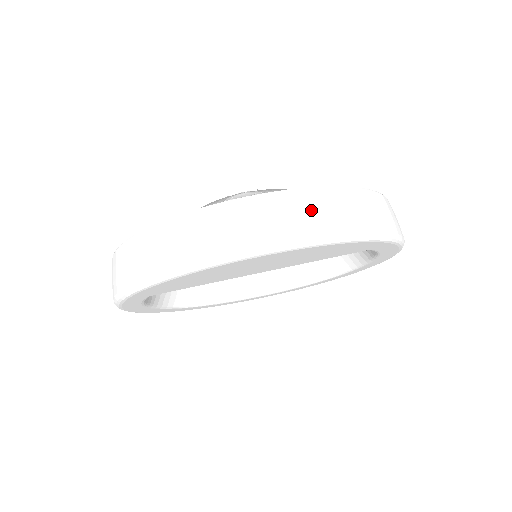
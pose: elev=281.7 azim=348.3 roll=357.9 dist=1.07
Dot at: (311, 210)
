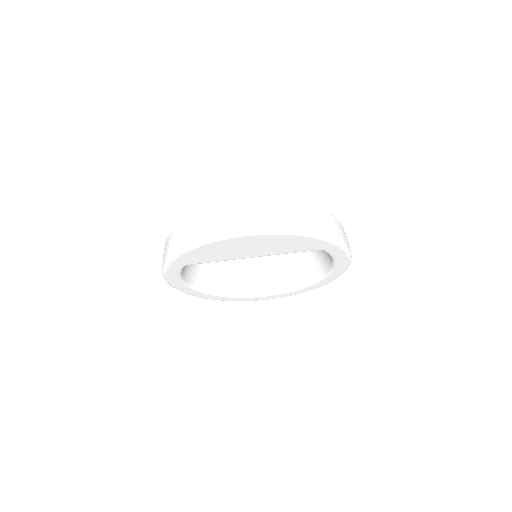
Dot at: (280, 214)
